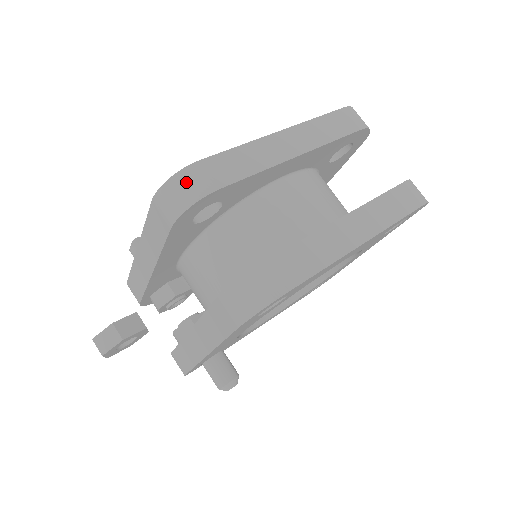
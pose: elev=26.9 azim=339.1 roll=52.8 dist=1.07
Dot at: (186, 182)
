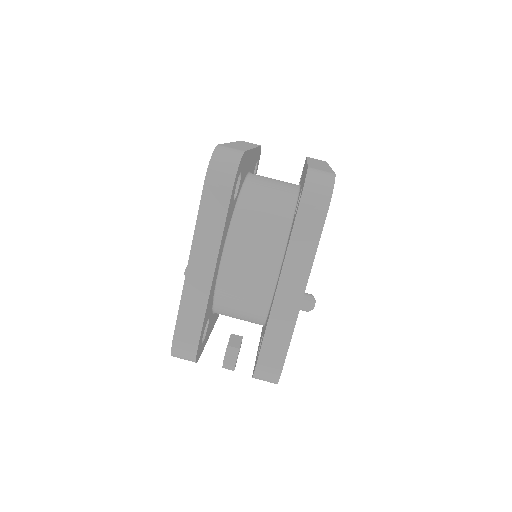
Dot at: (180, 355)
